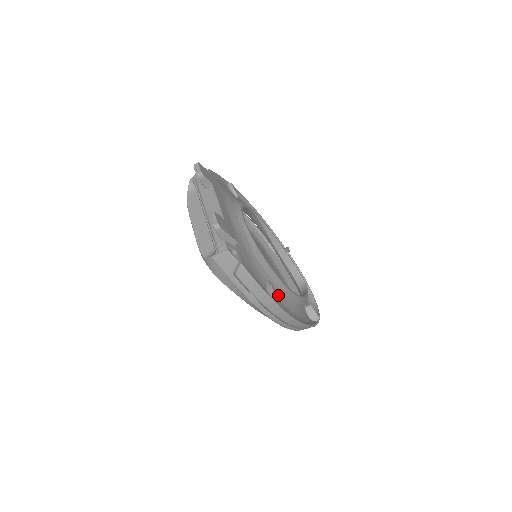
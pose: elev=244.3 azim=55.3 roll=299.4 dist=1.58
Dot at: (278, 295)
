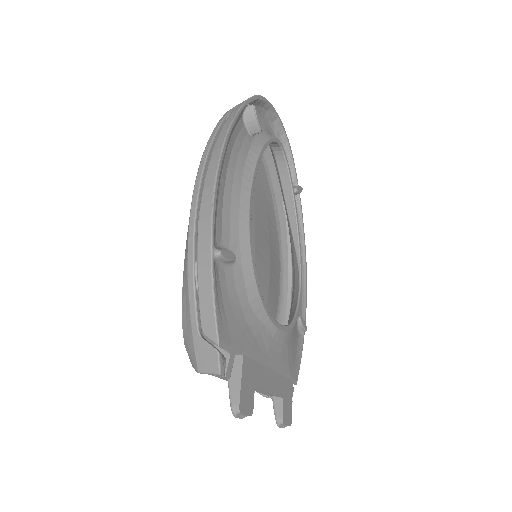
Dot at: occluded
